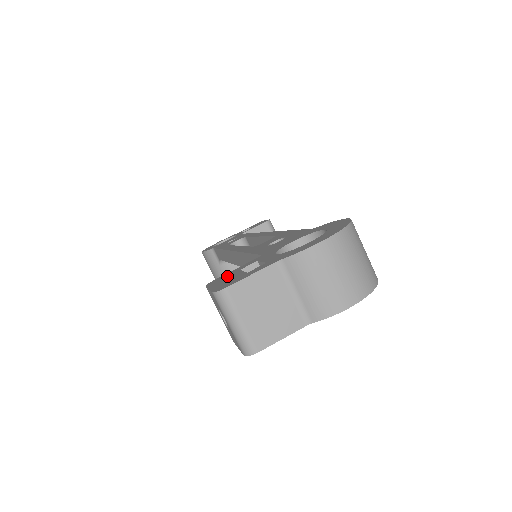
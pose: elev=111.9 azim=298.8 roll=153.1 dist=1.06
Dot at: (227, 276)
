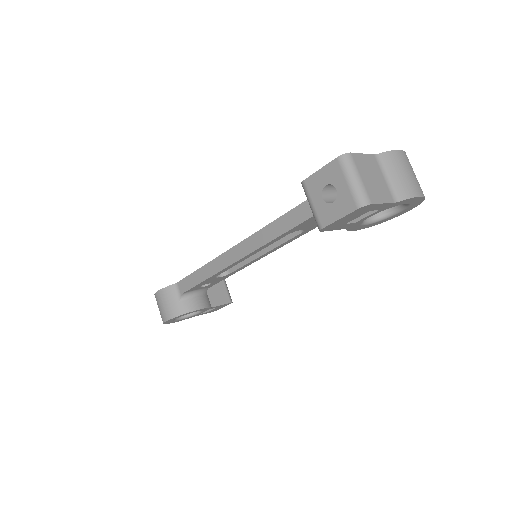
Dot at: occluded
